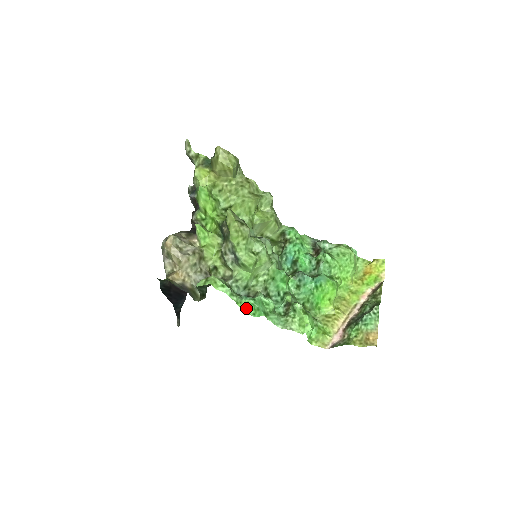
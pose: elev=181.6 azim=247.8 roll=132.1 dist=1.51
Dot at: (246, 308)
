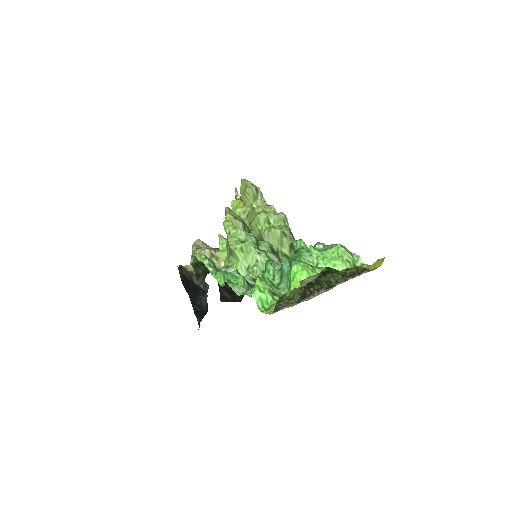
Dot at: (219, 279)
